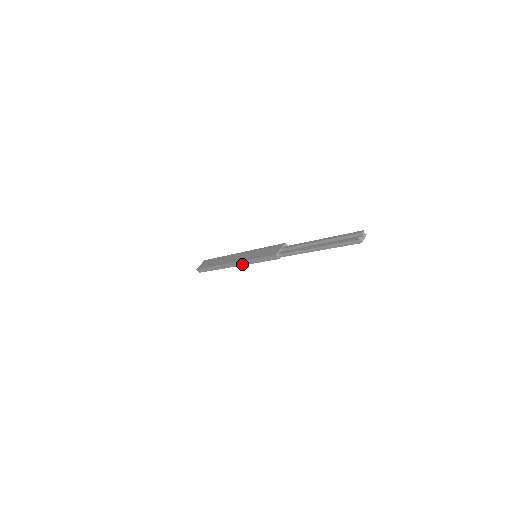
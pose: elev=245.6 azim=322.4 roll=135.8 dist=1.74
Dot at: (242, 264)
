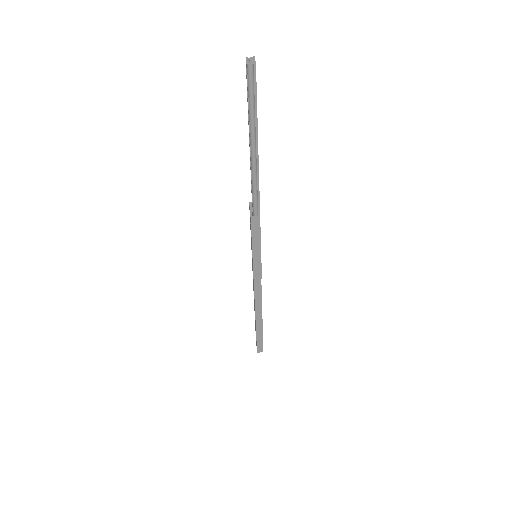
Dot at: (259, 281)
